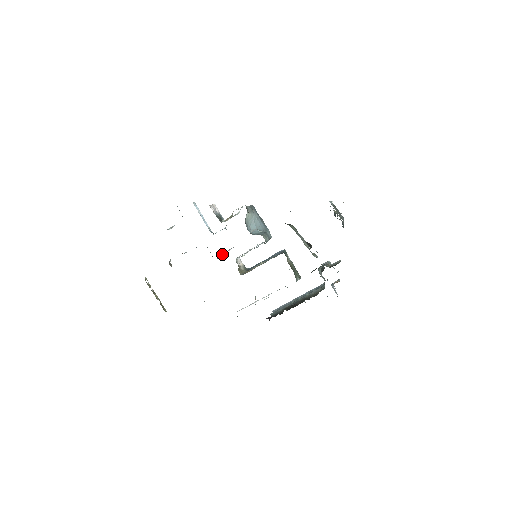
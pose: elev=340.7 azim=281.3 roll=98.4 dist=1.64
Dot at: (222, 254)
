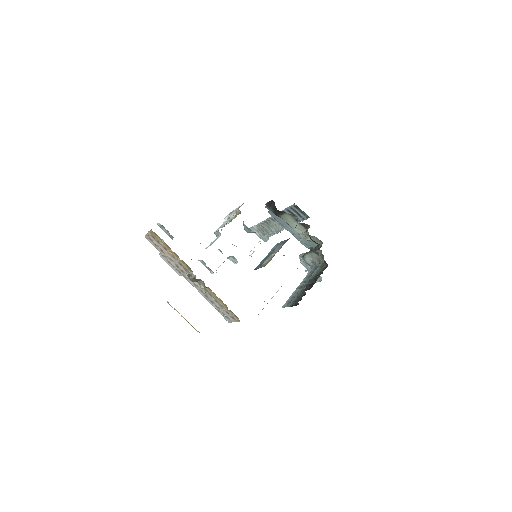
Dot at: (218, 267)
